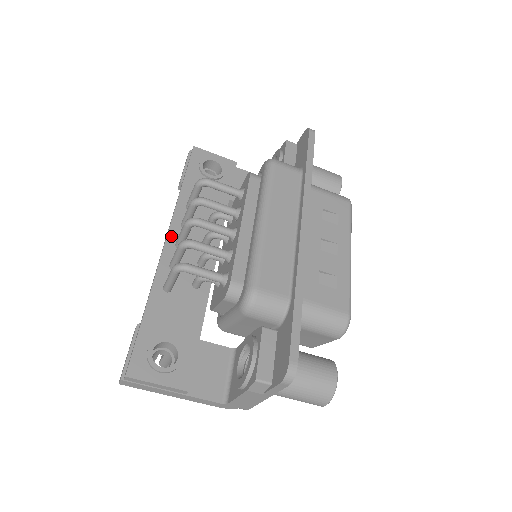
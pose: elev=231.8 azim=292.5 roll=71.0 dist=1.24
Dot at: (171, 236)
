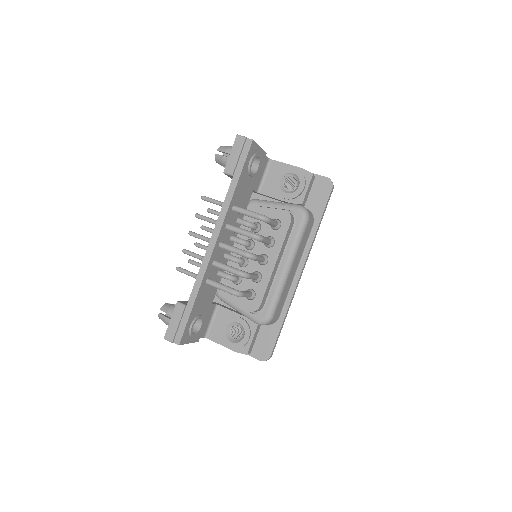
Dot at: (219, 238)
